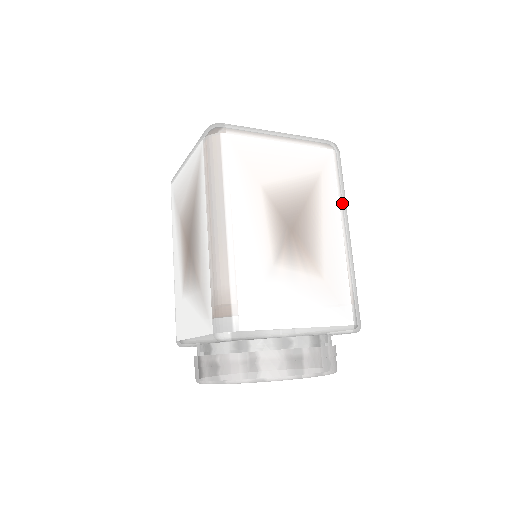
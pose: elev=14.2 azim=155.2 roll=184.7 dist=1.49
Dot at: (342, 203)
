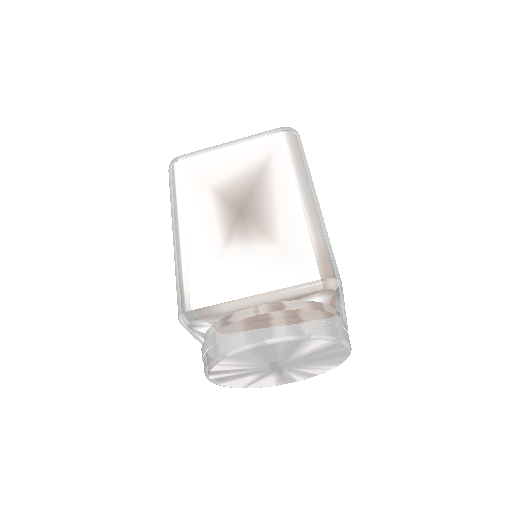
Dot at: occluded
